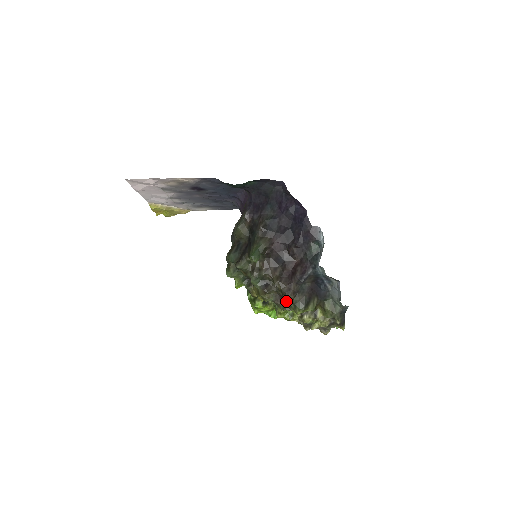
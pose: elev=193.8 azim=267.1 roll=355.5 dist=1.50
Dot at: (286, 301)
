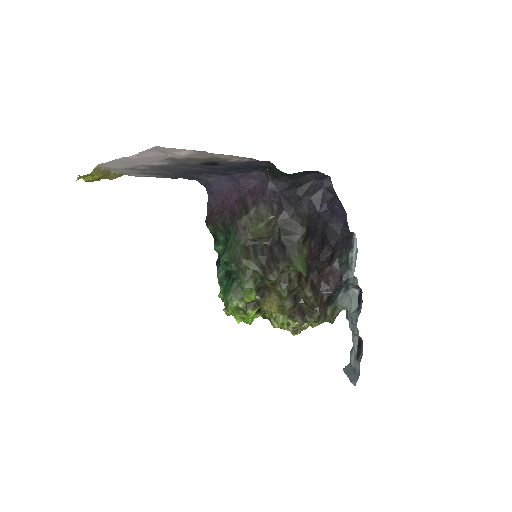
Dot at: (304, 312)
